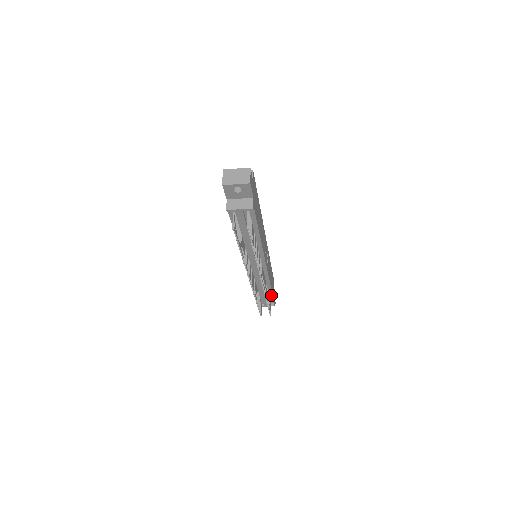
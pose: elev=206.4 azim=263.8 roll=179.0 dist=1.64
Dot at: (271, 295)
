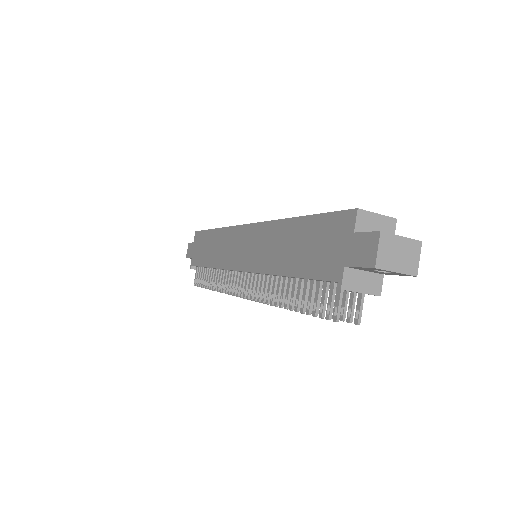
Dot at: occluded
